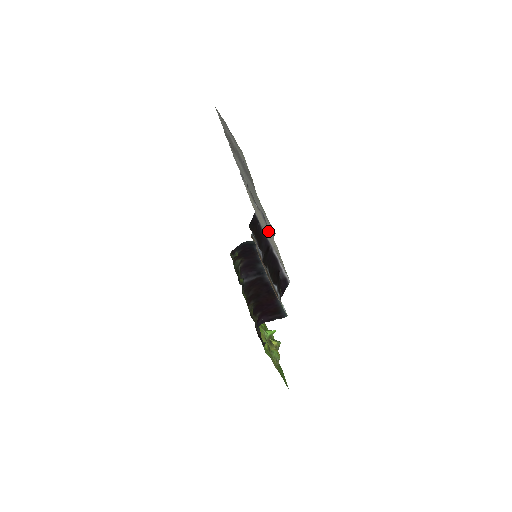
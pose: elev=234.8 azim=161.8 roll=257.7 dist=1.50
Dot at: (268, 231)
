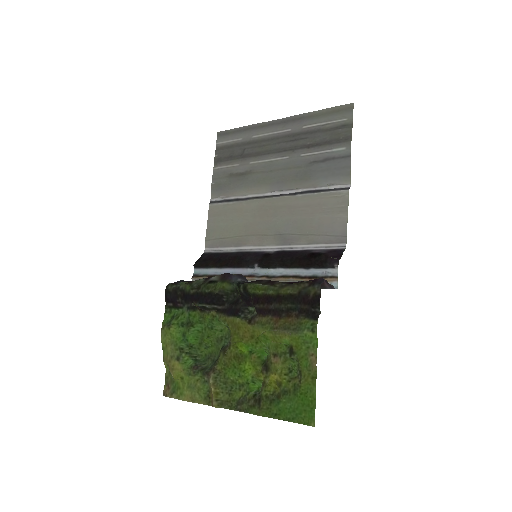
Dot at: (319, 201)
